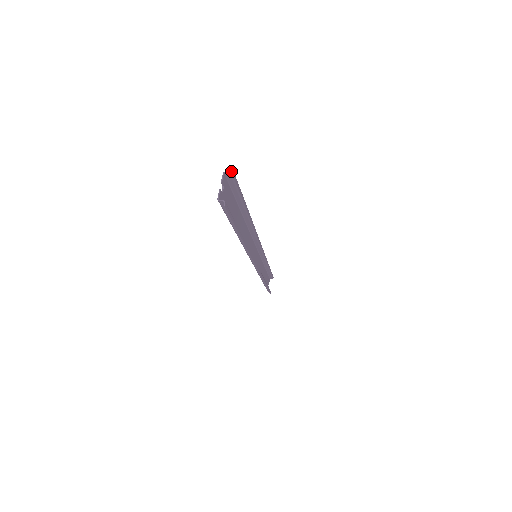
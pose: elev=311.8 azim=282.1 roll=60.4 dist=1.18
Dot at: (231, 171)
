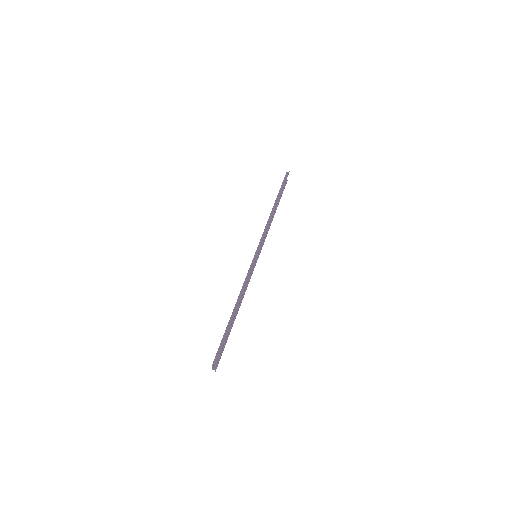
Dot at: occluded
